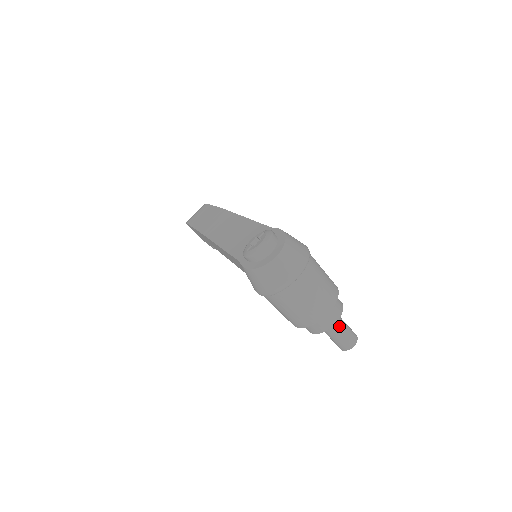
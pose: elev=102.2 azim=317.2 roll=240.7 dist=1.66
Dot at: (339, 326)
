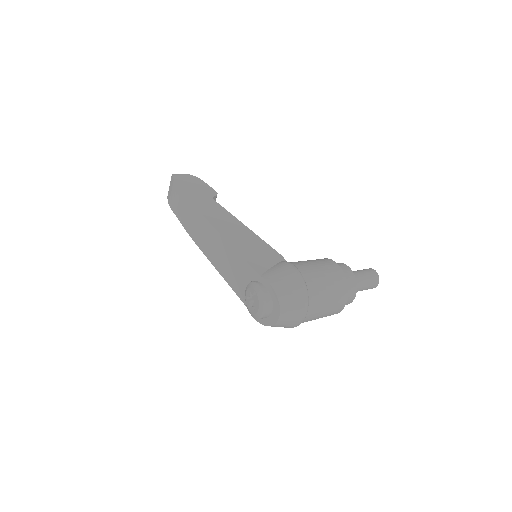
Dot at: (358, 288)
